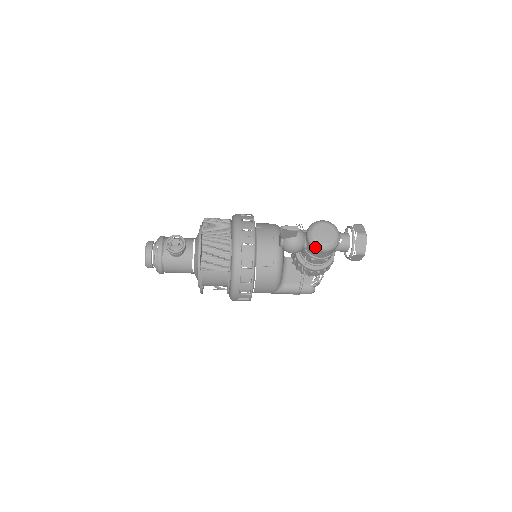
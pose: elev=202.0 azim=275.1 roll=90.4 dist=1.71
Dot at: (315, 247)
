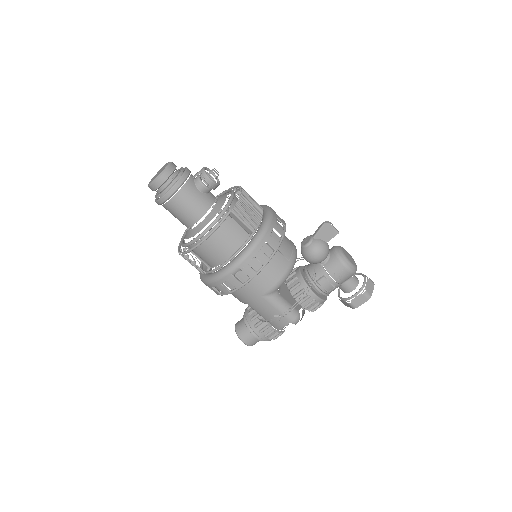
Dot at: (342, 260)
